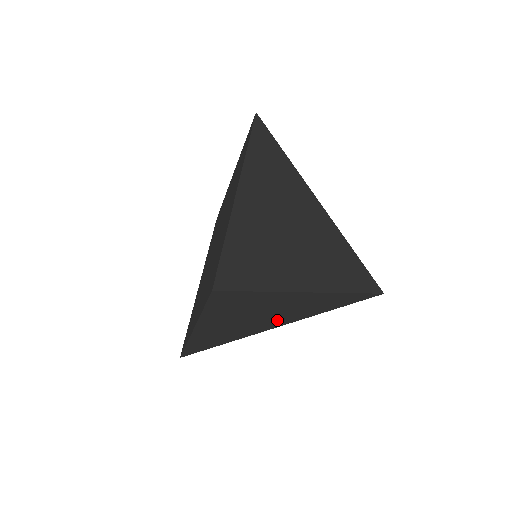
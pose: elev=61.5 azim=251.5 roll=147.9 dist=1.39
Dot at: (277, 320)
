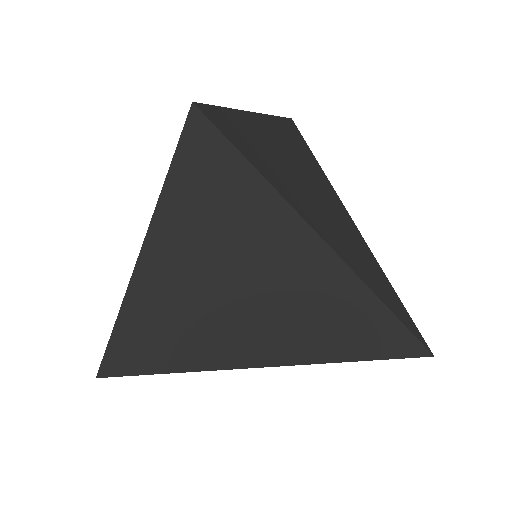
Dot at: (265, 331)
